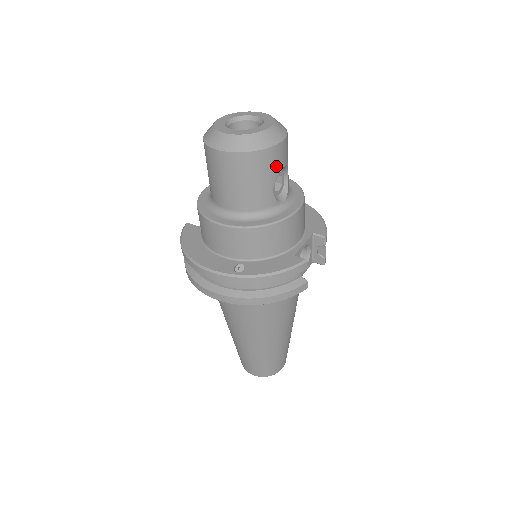
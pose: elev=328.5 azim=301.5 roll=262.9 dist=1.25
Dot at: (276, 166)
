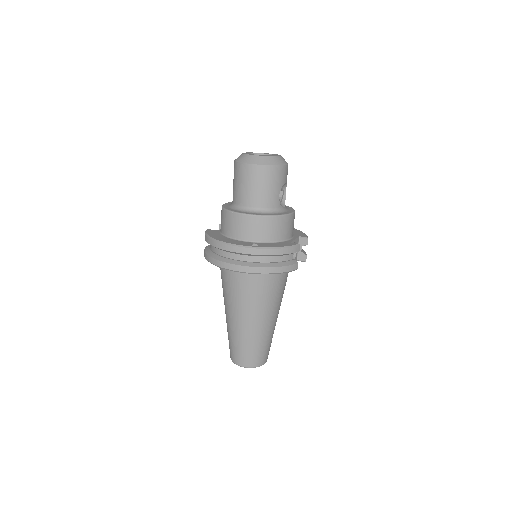
Dot at: (282, 180)
